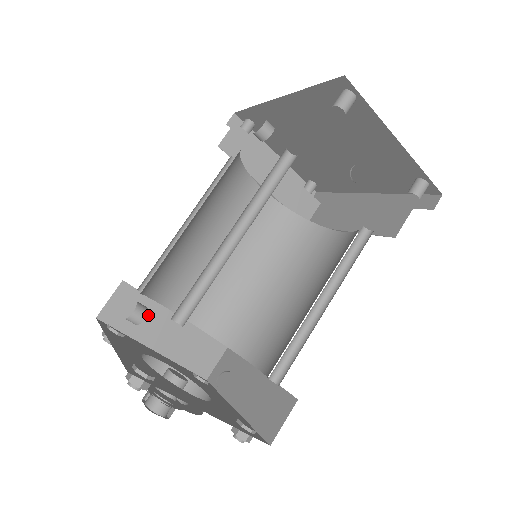
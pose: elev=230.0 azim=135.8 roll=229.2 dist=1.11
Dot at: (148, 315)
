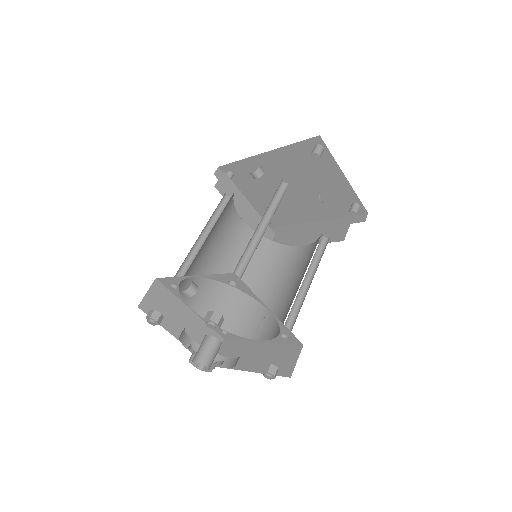
Dot at: (172, 308)
